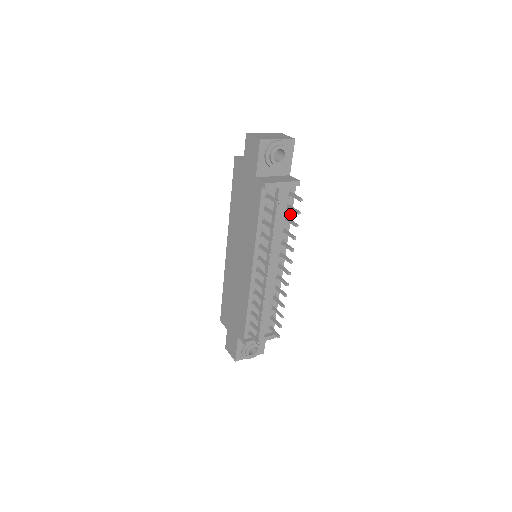
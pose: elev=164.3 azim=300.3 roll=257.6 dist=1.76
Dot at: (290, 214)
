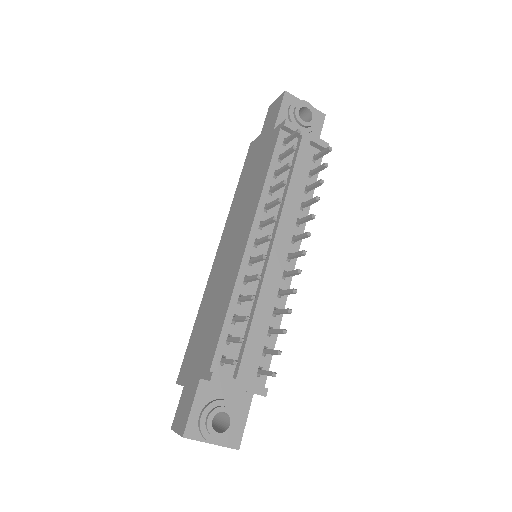
Dot at: occluded
